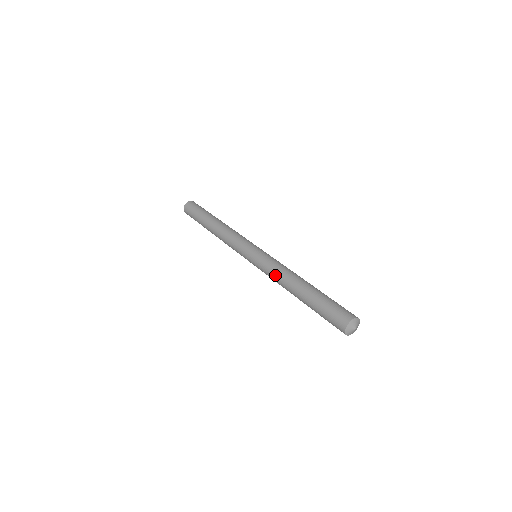
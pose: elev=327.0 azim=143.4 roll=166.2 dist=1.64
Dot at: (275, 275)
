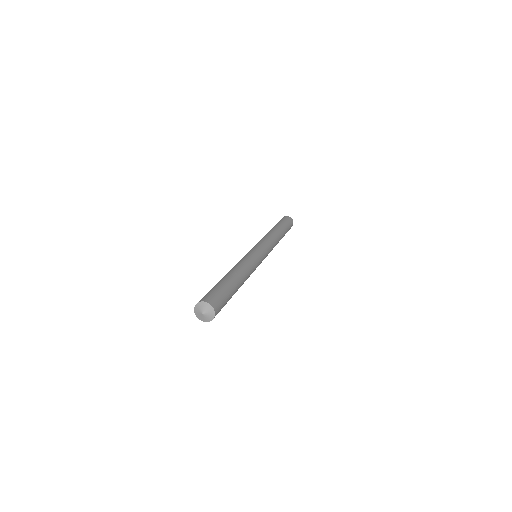
Dot at: occluded
